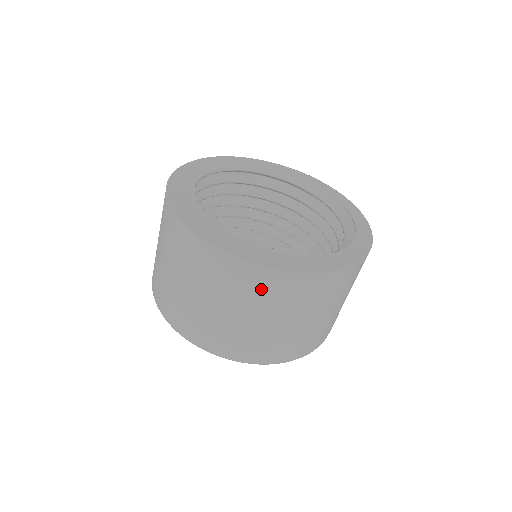
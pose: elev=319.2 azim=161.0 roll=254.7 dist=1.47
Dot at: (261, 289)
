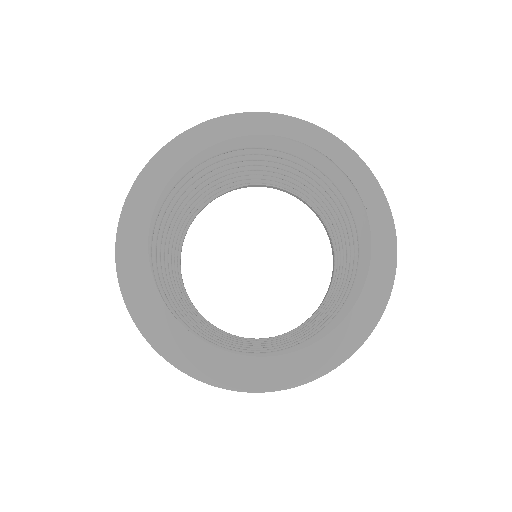
Dot at: occluded
